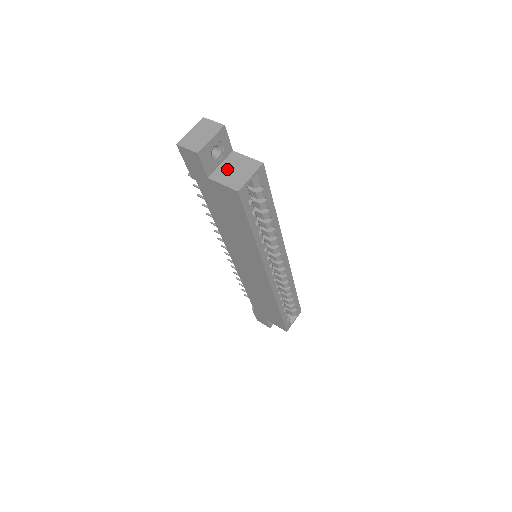
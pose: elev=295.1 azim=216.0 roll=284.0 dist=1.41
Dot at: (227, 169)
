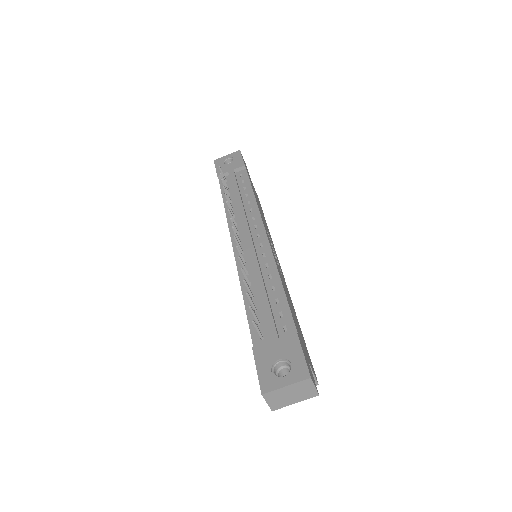
Dot at: occluded
